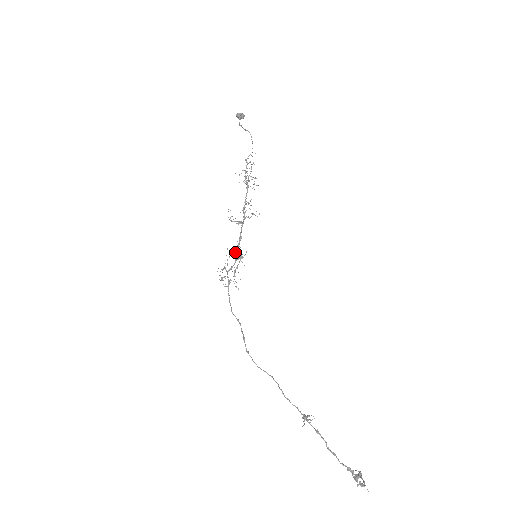
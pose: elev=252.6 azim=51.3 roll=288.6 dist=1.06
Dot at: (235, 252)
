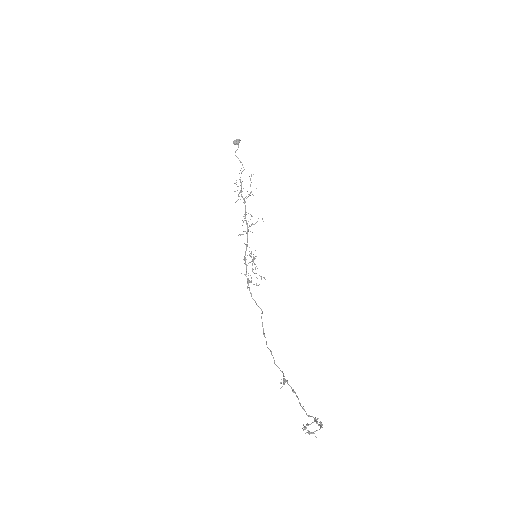
Dot at: (244, 259)
